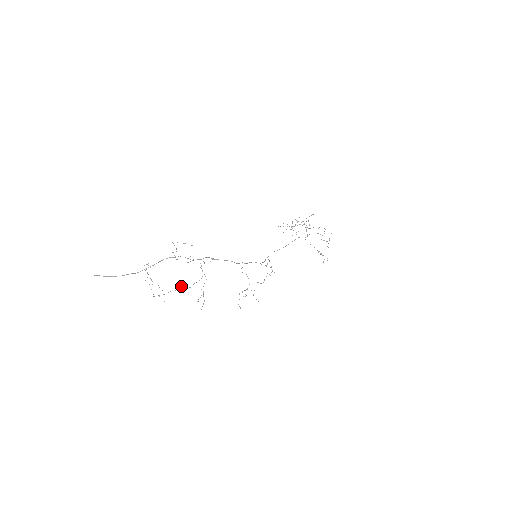
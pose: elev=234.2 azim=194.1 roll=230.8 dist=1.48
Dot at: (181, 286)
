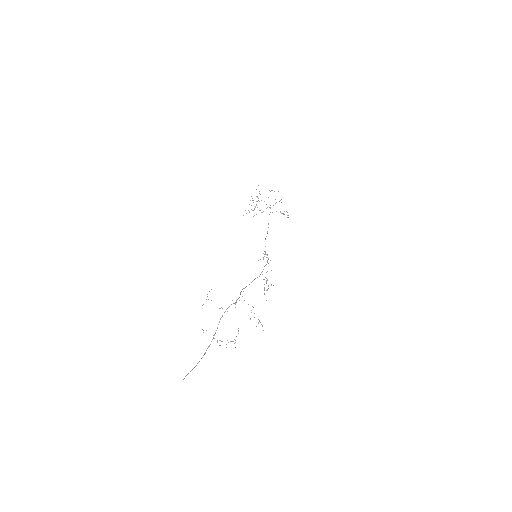
Dot at: occluded
